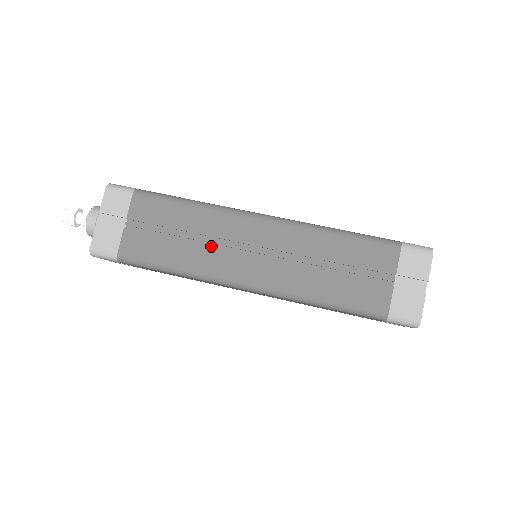
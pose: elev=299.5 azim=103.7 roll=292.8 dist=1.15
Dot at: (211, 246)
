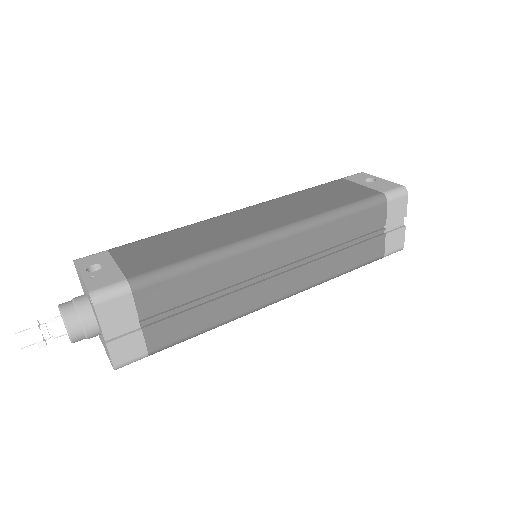
Dot at: (237, 288)
